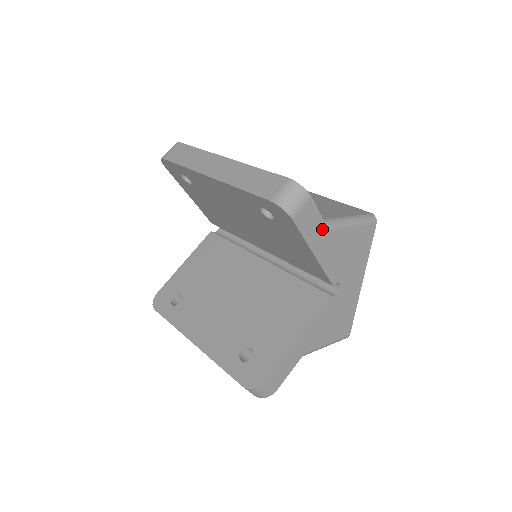
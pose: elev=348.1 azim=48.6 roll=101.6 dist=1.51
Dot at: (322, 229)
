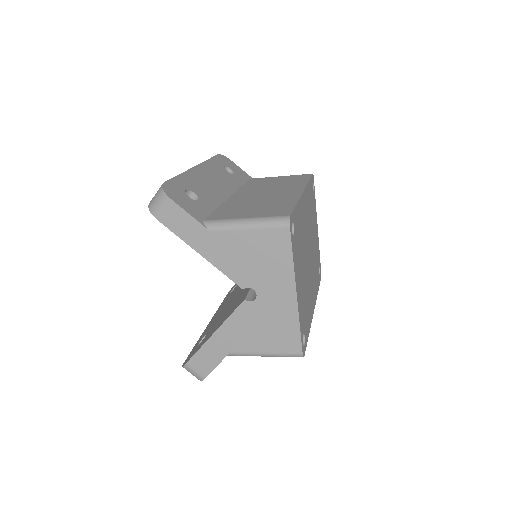
Dot at: (199, 229)
